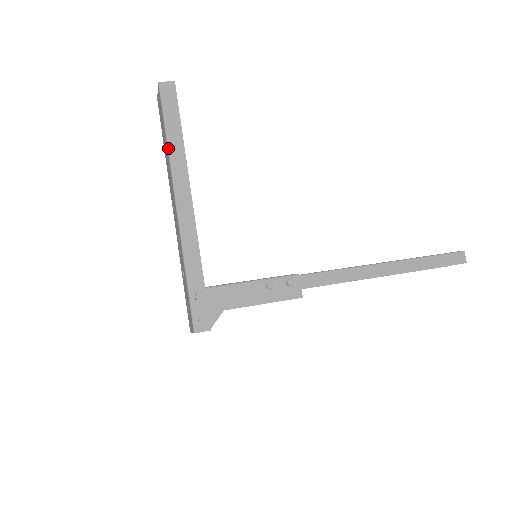
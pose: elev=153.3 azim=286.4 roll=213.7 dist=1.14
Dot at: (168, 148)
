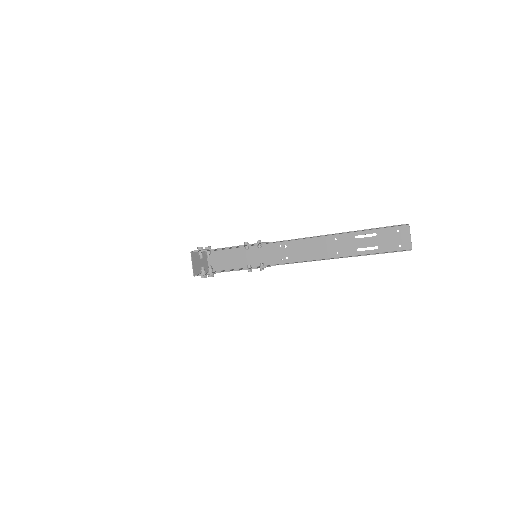
Dot at: occluded
